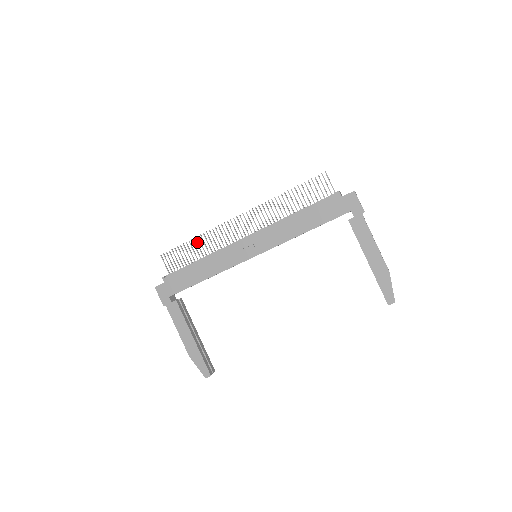
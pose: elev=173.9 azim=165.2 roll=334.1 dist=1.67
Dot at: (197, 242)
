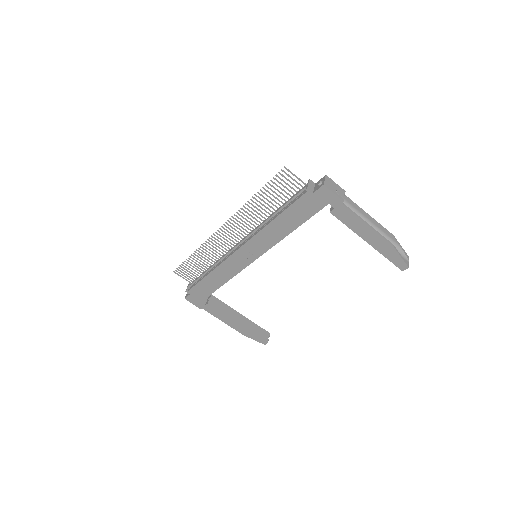
Dot at: (197, 255)
